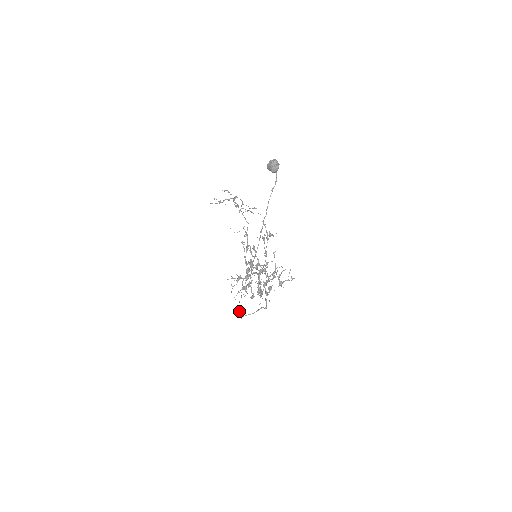
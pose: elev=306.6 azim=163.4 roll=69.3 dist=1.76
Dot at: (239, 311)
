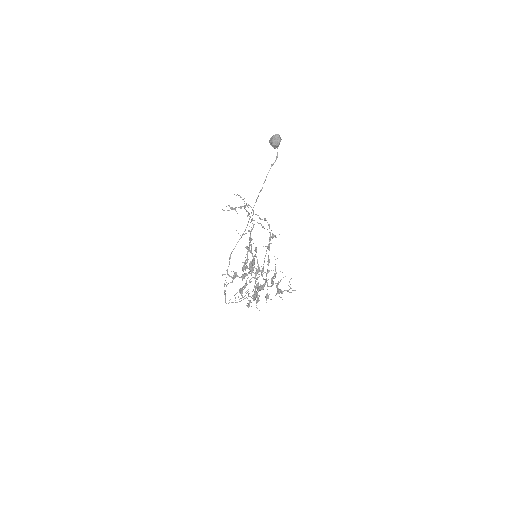
Dot at: (224, 292)
